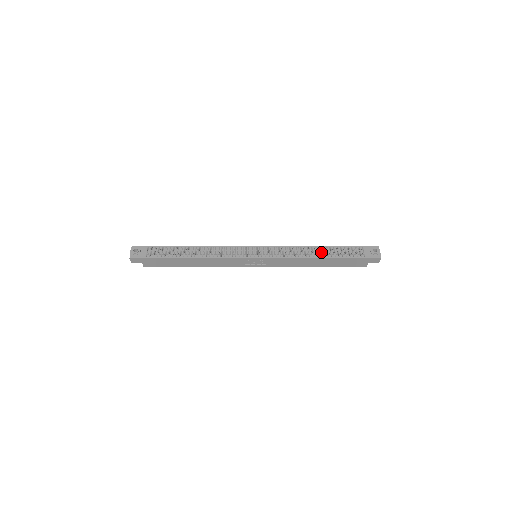
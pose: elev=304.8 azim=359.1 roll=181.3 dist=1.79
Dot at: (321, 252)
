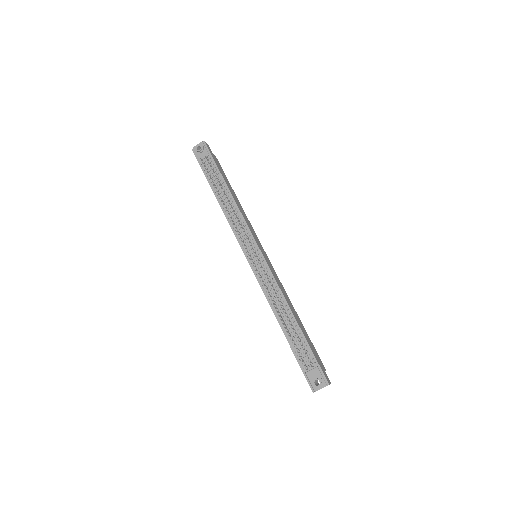
Dot at: (287, 321)
